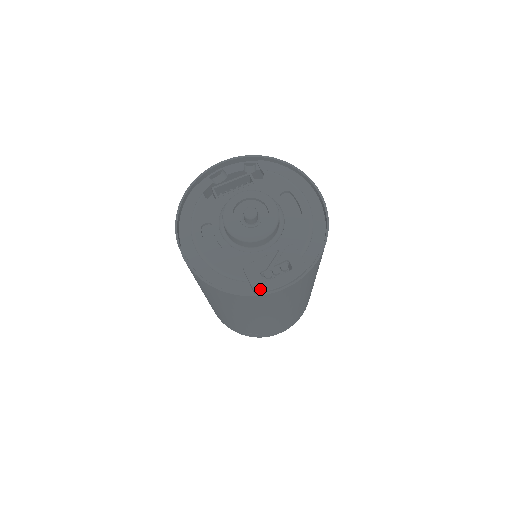
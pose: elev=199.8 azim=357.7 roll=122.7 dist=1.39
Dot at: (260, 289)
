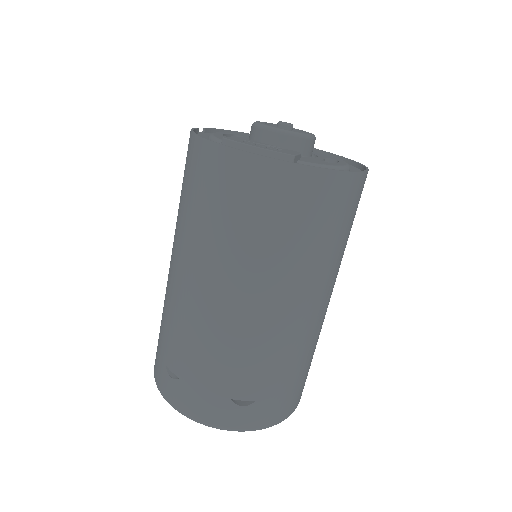
Dot at: (230, 139)
